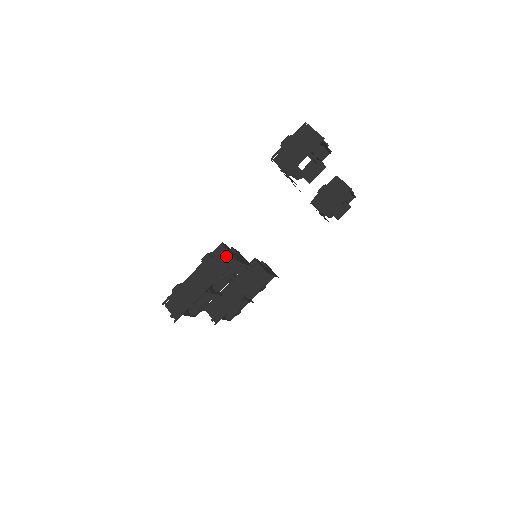
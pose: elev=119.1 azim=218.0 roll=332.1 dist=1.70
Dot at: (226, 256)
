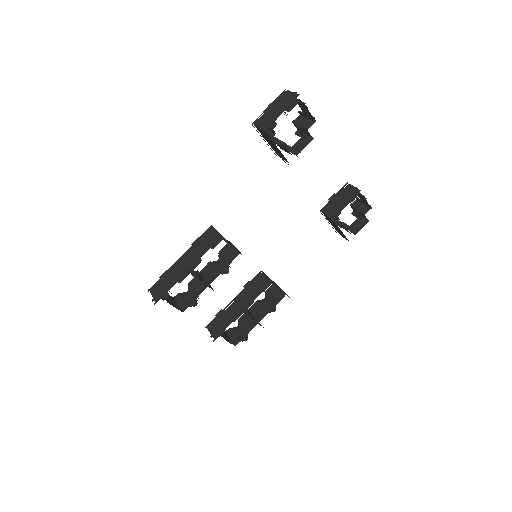
Dot at: (213, 236)
